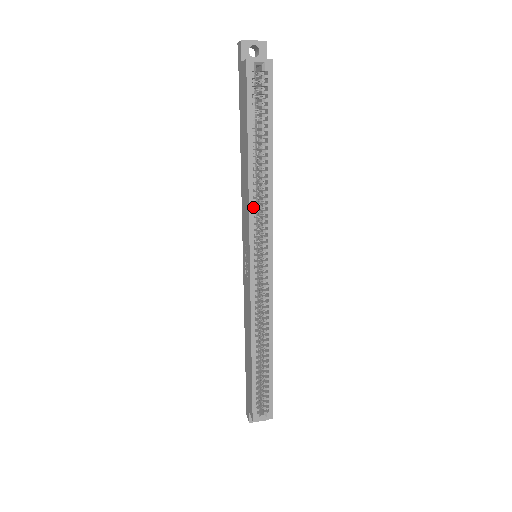
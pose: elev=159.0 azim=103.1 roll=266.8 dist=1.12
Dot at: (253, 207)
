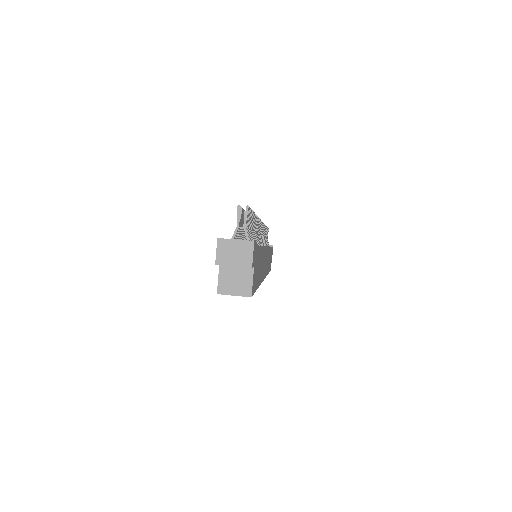
Dot at: occluded
